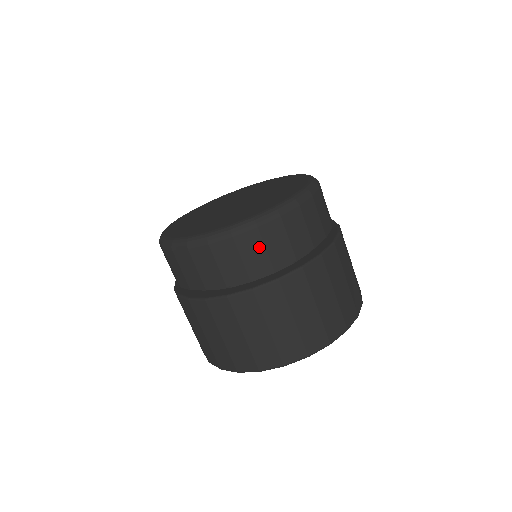
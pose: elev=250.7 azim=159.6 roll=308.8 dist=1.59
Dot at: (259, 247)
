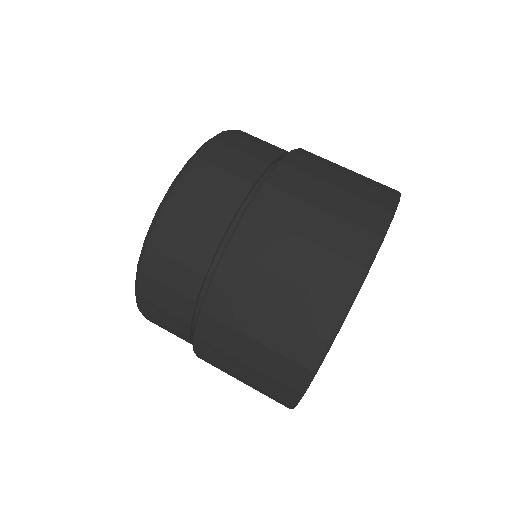
Dot at: occluded
